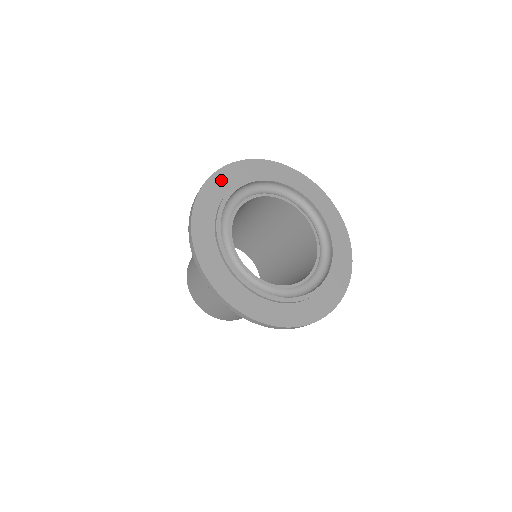
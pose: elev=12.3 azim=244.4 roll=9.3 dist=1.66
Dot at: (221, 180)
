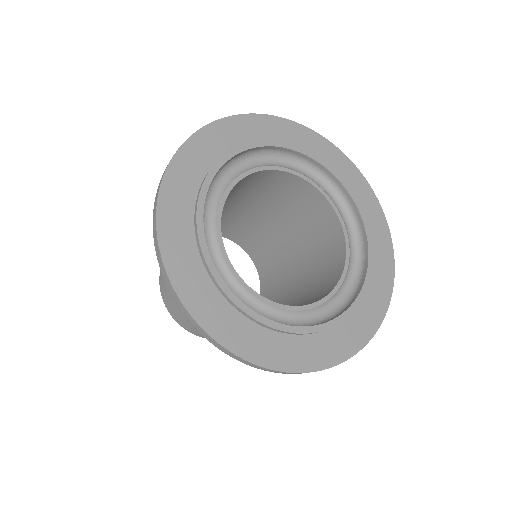
Dot at: (208, 142)
